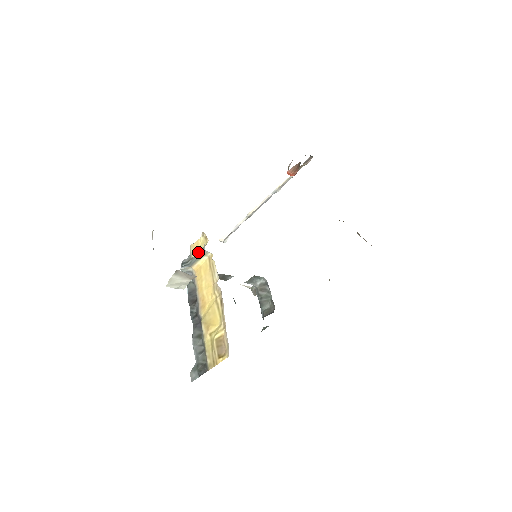
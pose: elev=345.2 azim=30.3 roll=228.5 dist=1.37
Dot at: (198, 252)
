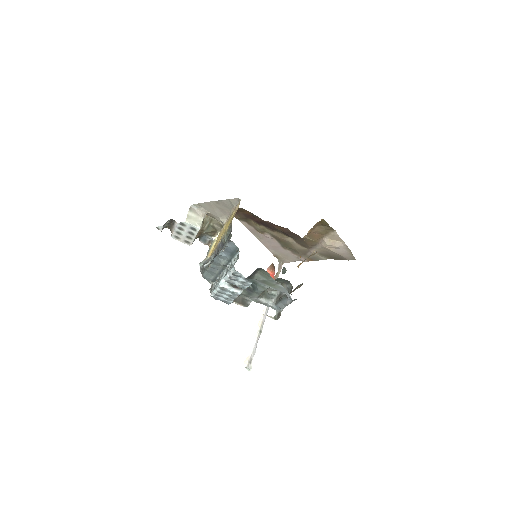
Dot at: (209, 248)
